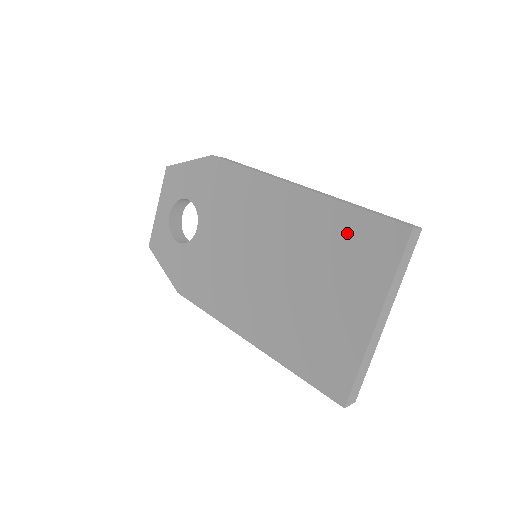
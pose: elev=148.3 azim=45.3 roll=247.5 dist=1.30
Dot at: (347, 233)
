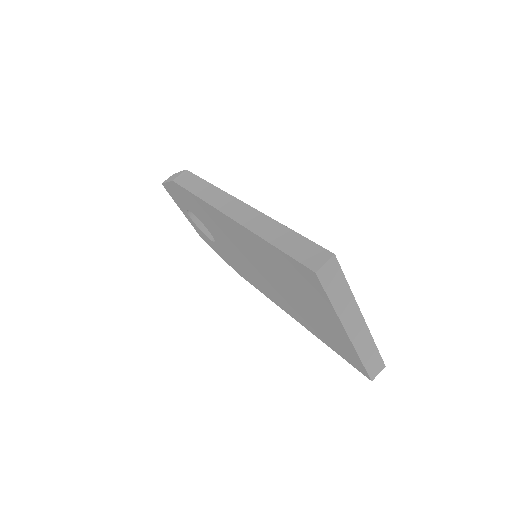
Dot at: (283, 264)
